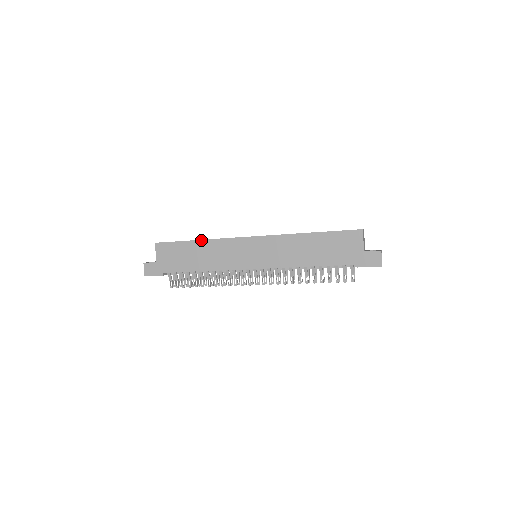
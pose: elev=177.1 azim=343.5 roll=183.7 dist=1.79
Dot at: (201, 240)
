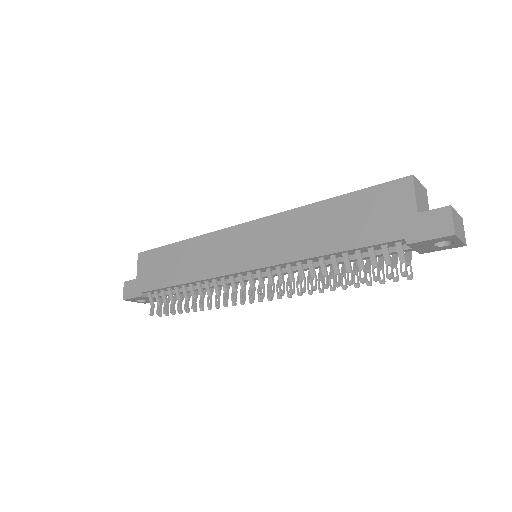
Dot at: (185, 240)
